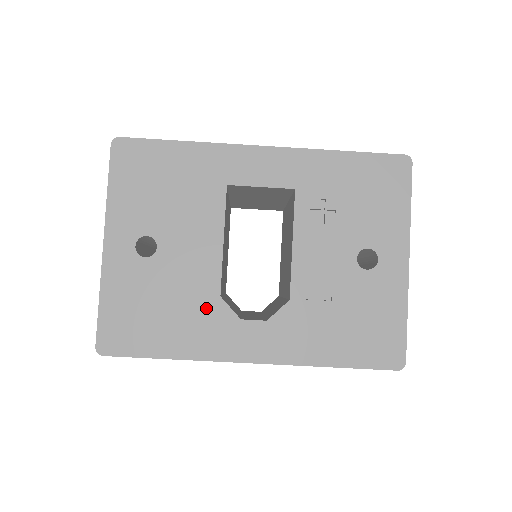
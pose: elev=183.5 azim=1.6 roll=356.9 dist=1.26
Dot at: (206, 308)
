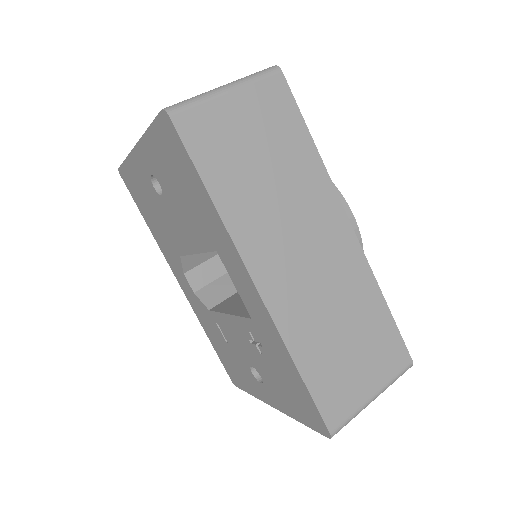
Dot at: (171, 246)
